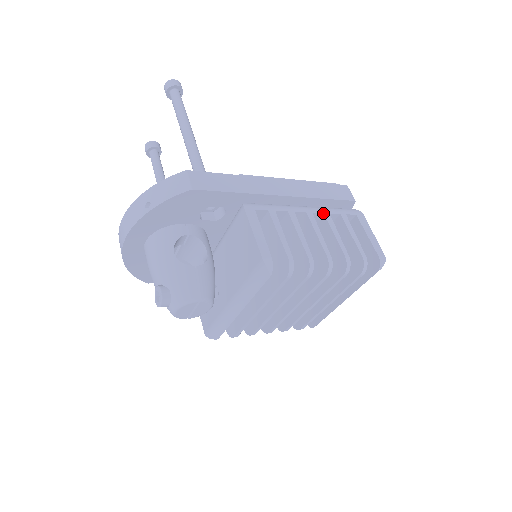
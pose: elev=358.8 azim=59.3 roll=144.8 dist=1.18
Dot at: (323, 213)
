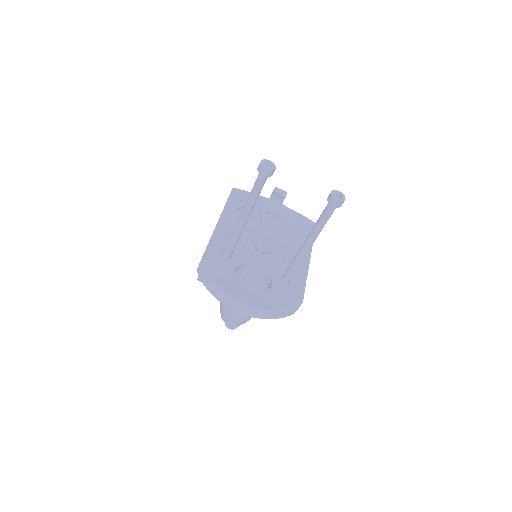
Dot at: occluded
